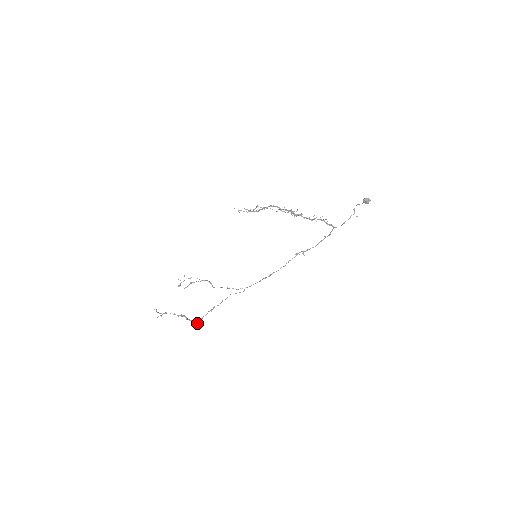
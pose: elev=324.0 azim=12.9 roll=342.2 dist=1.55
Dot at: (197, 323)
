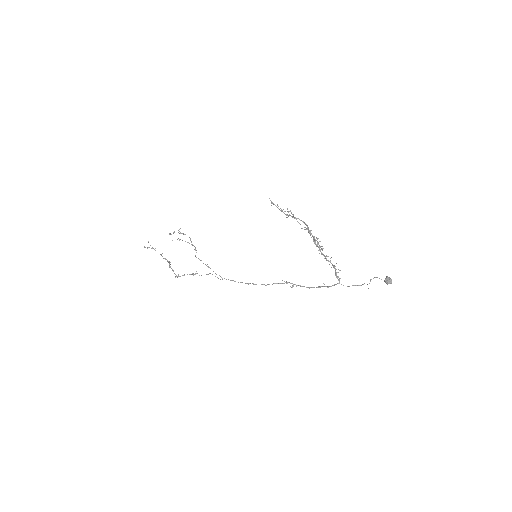
Dot at: (177, 276)
